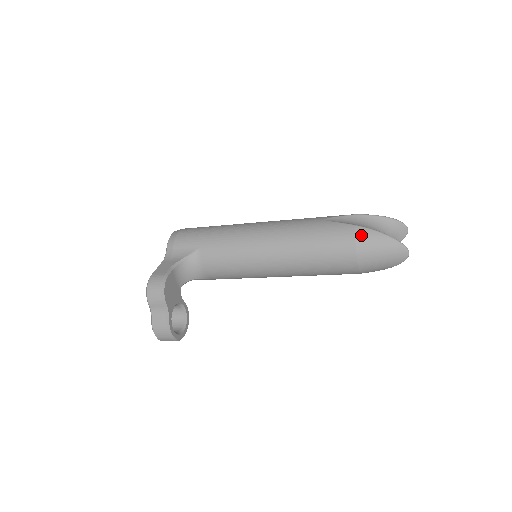
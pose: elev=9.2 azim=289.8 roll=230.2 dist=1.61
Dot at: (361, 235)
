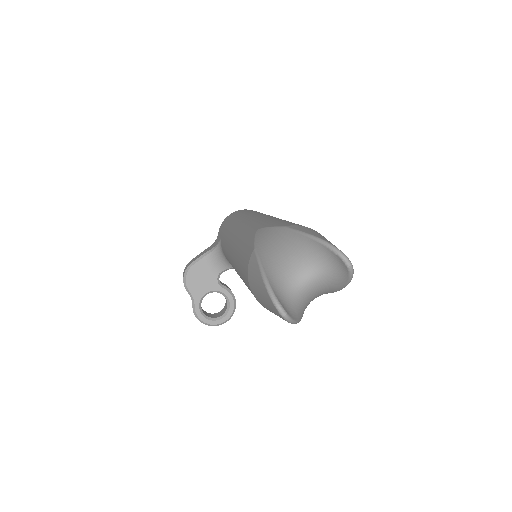
Dot at: (250, 267)
